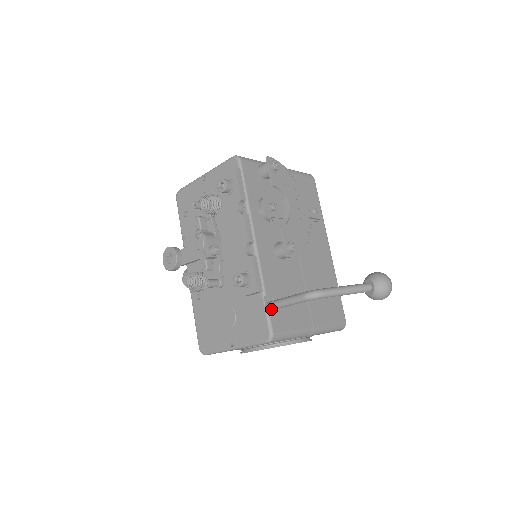
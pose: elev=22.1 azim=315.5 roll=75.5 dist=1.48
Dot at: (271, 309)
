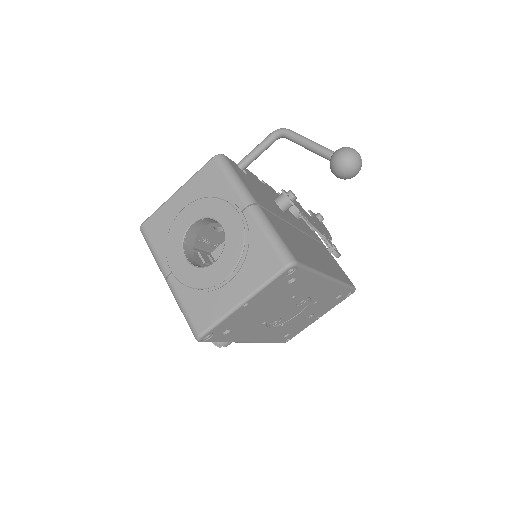
Dot at: (239, 163)
